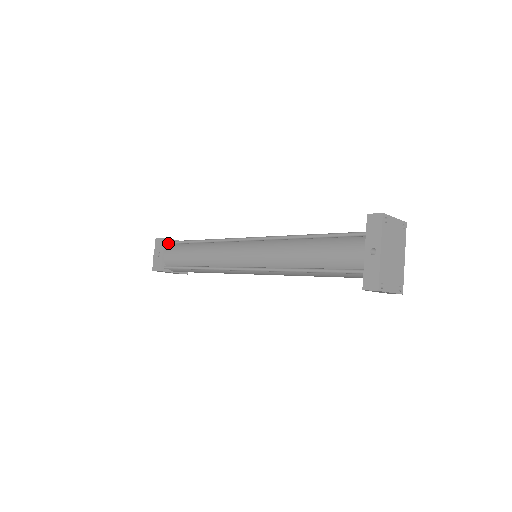
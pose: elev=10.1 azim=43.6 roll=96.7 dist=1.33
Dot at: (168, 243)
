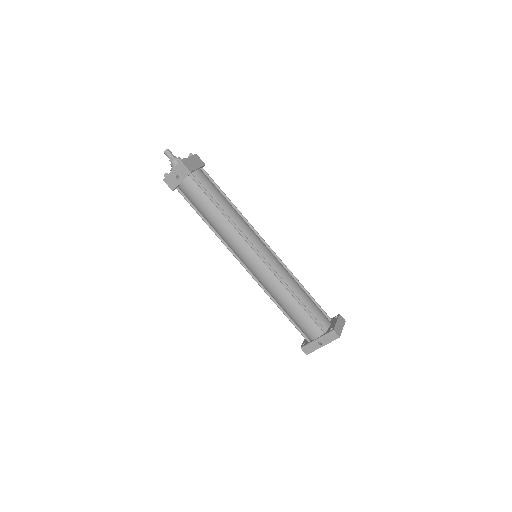
Dot at: (191, 177)
